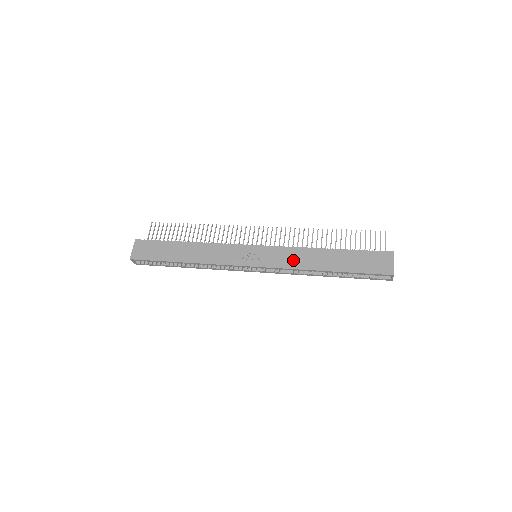
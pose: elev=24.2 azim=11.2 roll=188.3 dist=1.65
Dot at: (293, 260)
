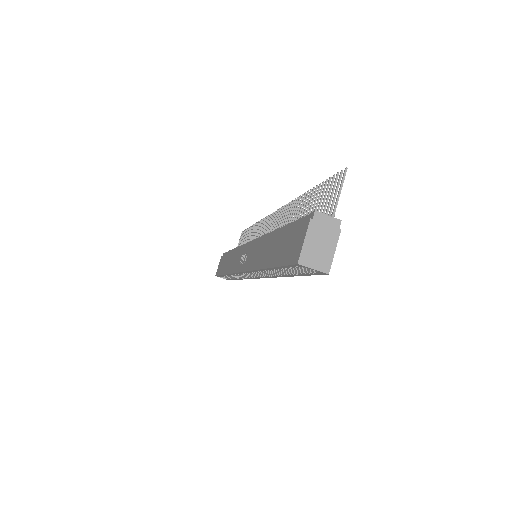
Dot at: (255, 257)
